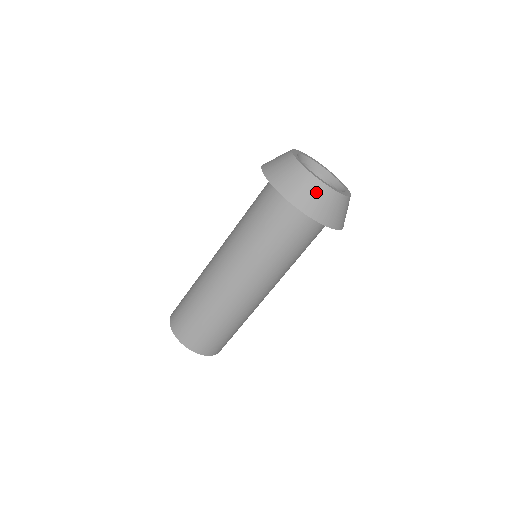
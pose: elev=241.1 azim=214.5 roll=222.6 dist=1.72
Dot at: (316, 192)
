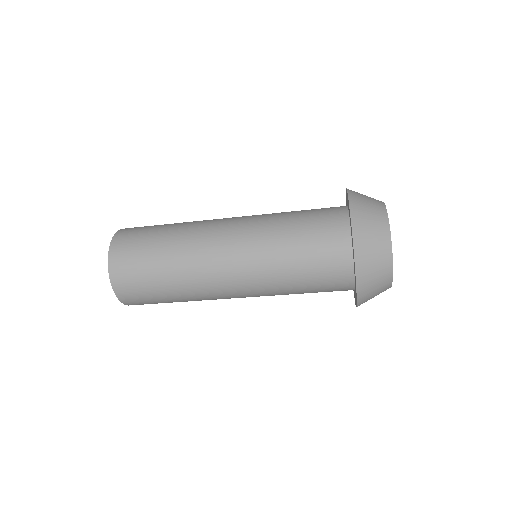
Dot at: (380, 292)
